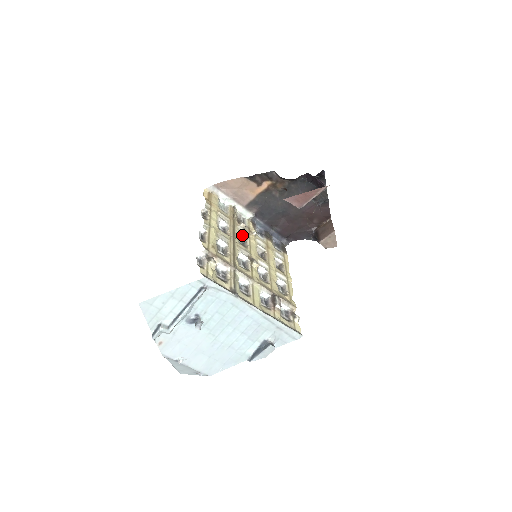
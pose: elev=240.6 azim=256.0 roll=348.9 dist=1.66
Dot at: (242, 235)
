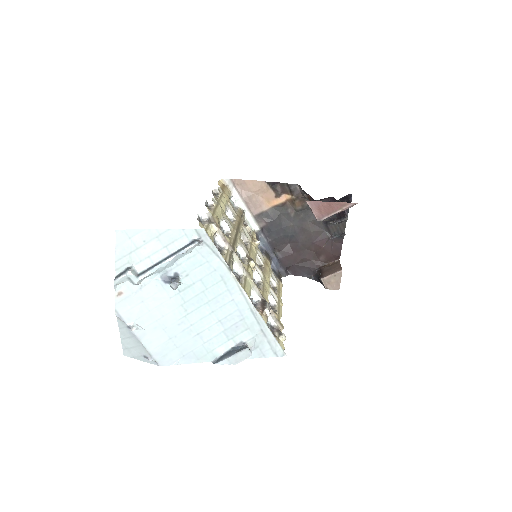
Dot at: (245, 236)
